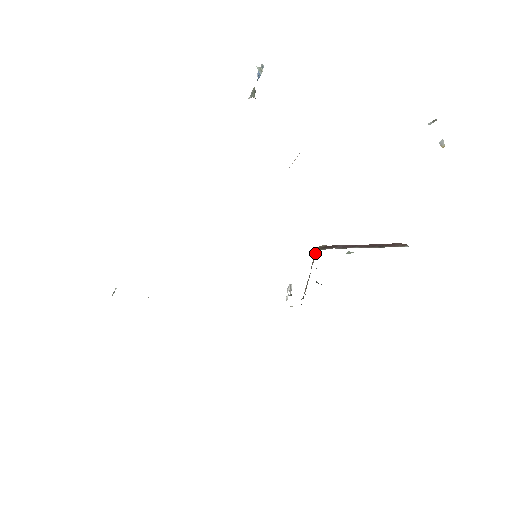
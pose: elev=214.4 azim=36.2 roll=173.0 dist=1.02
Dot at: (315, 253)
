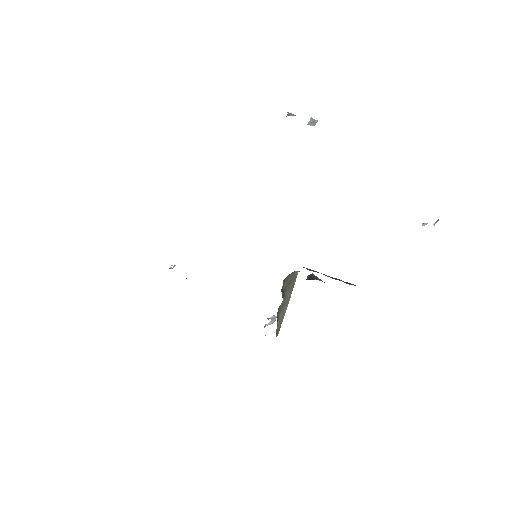
Dot at: (294, 272)
